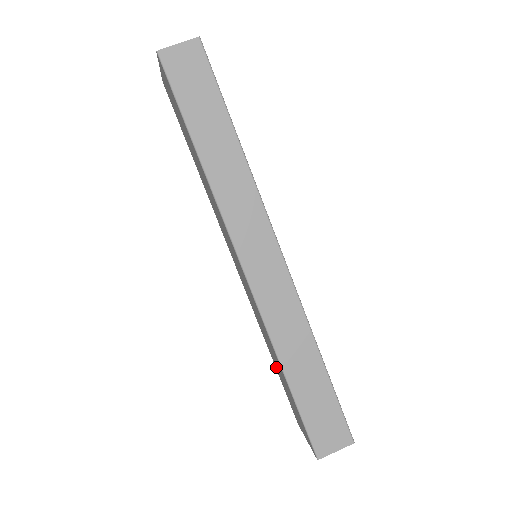
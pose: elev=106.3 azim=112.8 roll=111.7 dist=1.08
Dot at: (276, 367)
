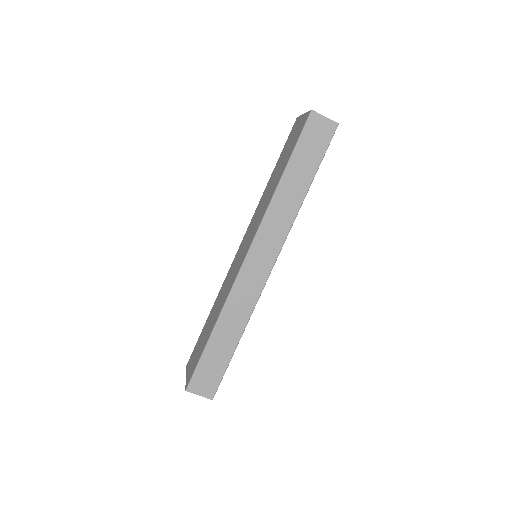
Dot at: occluded
